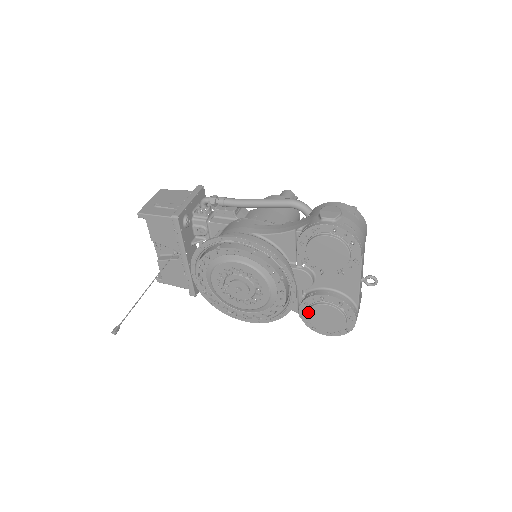
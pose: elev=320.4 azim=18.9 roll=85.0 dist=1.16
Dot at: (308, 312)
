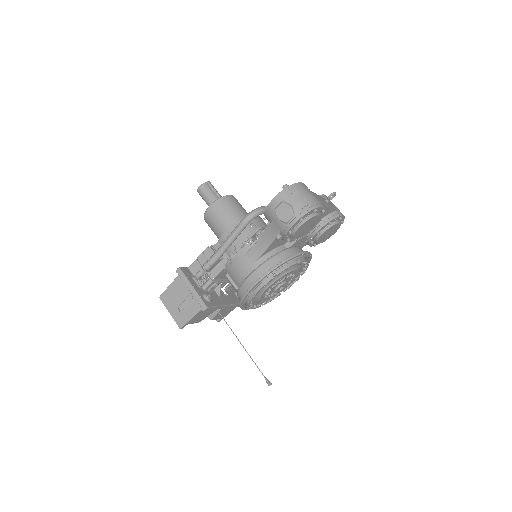
Dot at: (317, 243)
